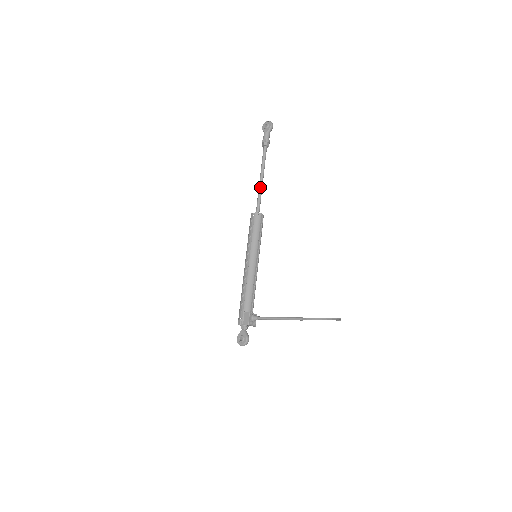
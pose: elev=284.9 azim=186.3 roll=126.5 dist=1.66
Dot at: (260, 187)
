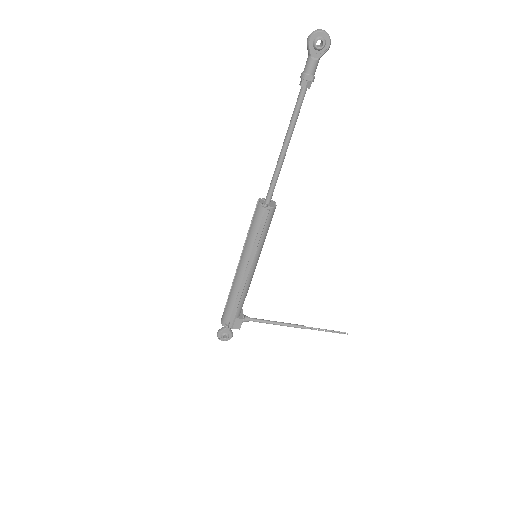
Dot at: (282, 163)
